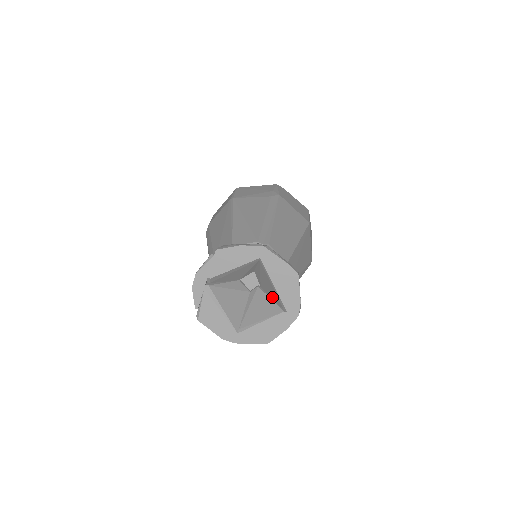
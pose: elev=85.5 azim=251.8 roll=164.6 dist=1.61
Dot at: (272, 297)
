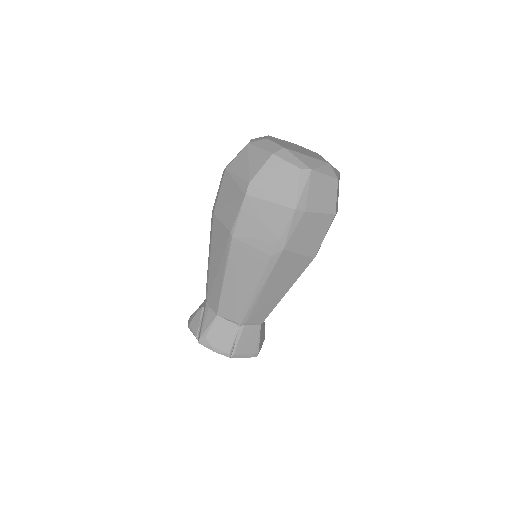
Dot at: occluded
